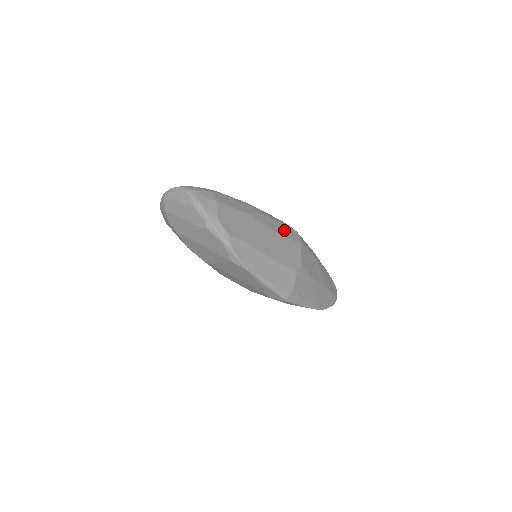
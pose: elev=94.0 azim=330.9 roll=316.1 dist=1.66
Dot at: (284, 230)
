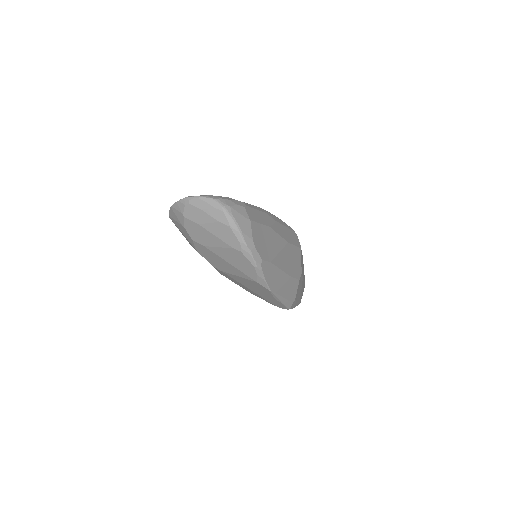
Dot at: (290, 236)
